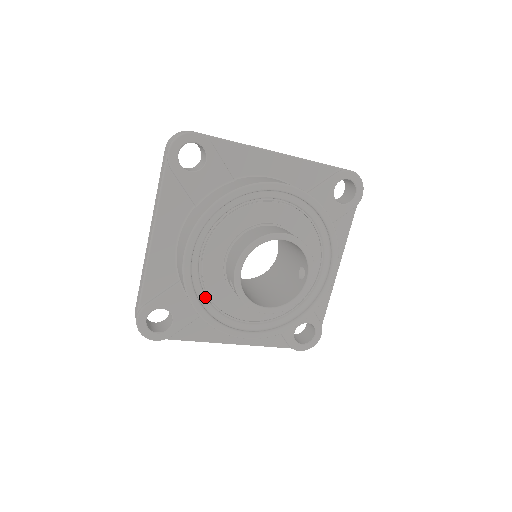
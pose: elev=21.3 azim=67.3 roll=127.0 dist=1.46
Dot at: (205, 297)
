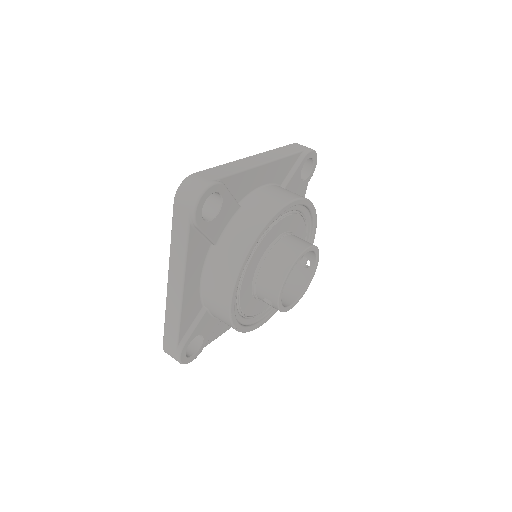
Dot at: (240, 316)
